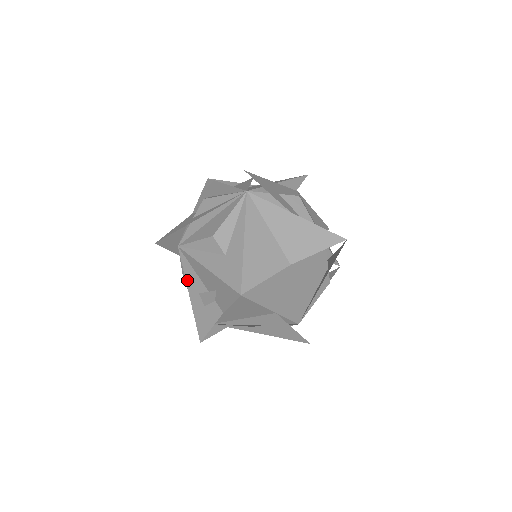
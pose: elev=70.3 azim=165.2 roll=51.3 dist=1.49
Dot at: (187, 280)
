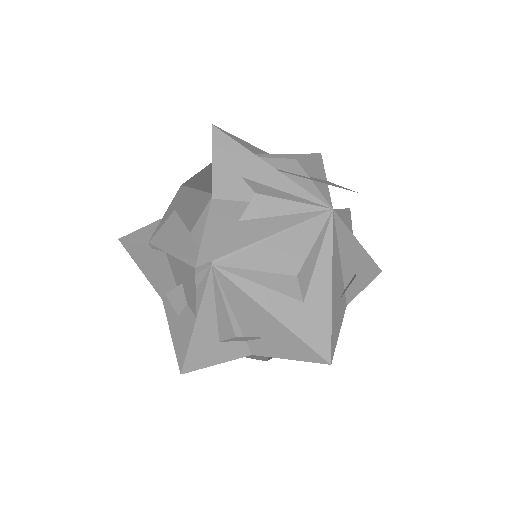
Dot at: (203, 308)
